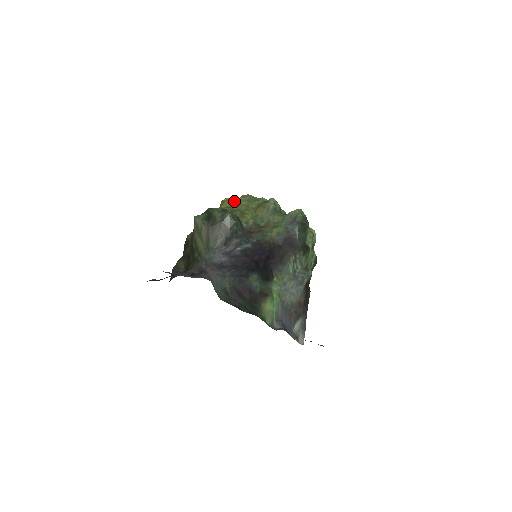
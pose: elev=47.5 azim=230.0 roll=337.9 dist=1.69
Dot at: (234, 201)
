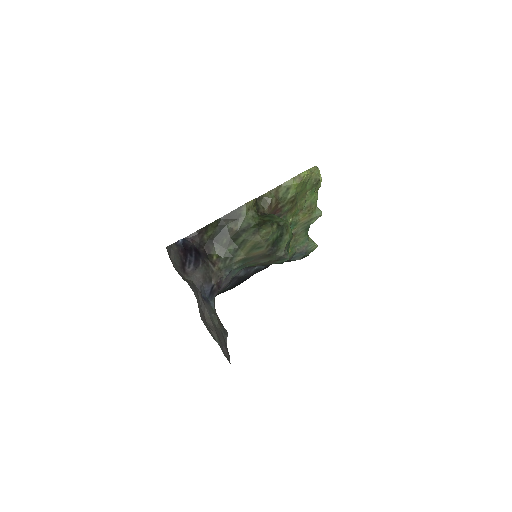
Dot at: (307, 182)
